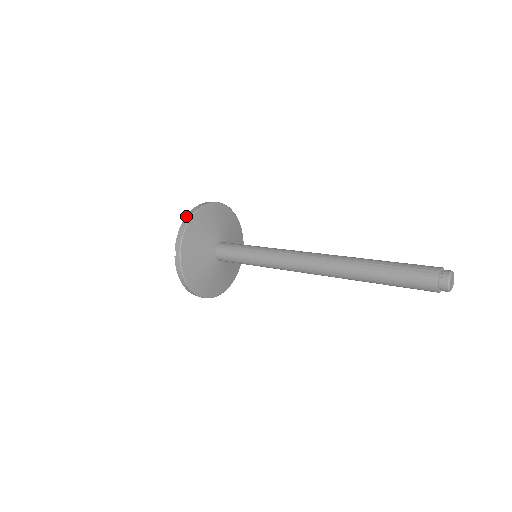
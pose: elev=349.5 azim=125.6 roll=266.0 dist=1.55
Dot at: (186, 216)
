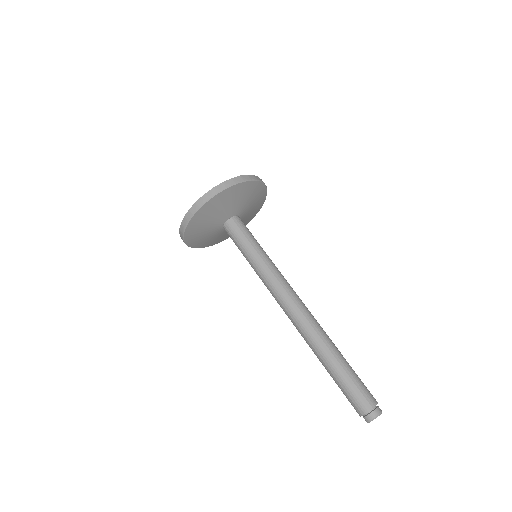
Dot at: (180, 226)
